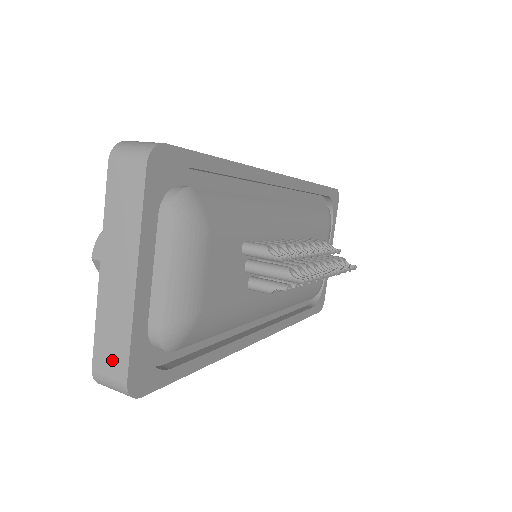
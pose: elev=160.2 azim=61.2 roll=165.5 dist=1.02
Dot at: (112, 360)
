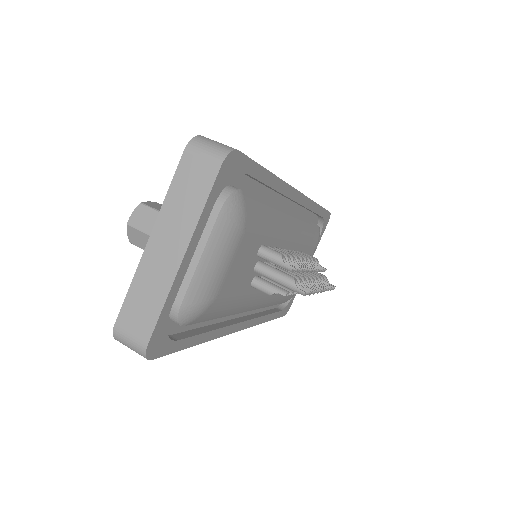
Dot at: (138, 322)
